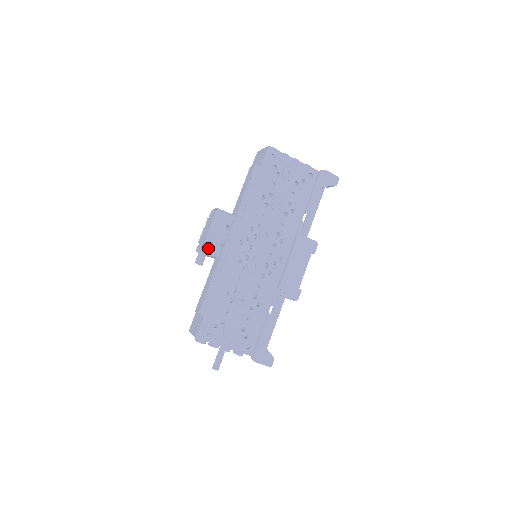
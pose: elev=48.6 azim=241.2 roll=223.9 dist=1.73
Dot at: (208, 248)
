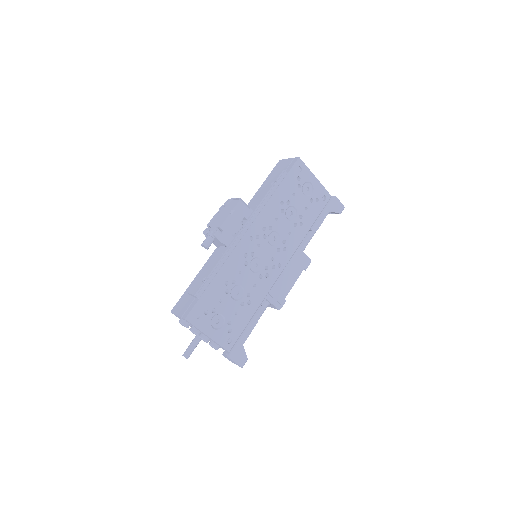
Dot at: (222, 234)
